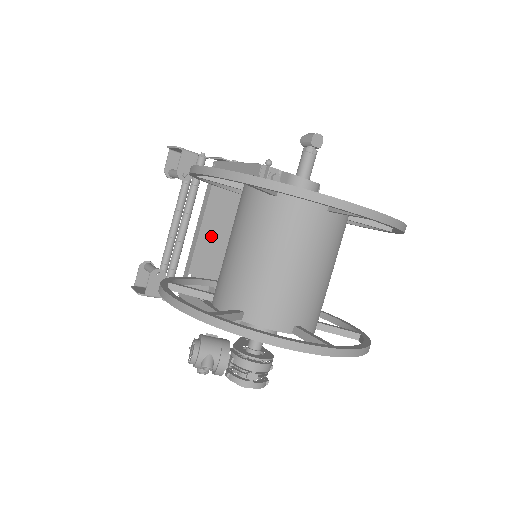
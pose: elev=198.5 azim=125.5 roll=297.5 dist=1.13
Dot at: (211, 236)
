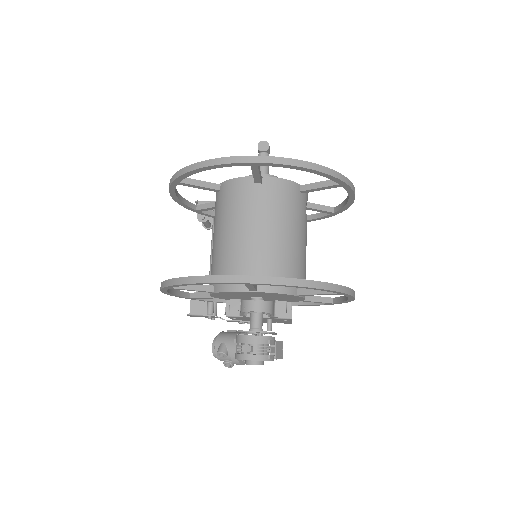
Dot at: occluded
